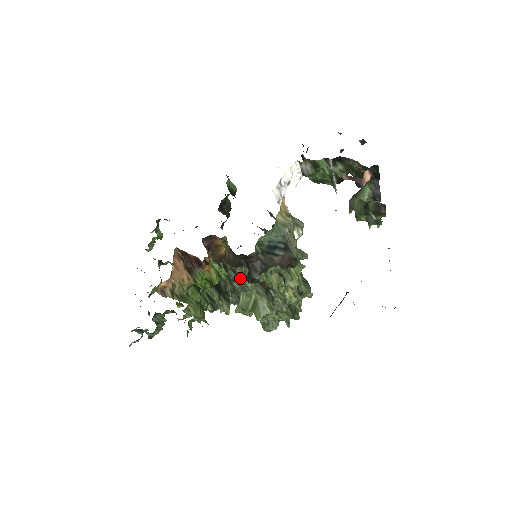
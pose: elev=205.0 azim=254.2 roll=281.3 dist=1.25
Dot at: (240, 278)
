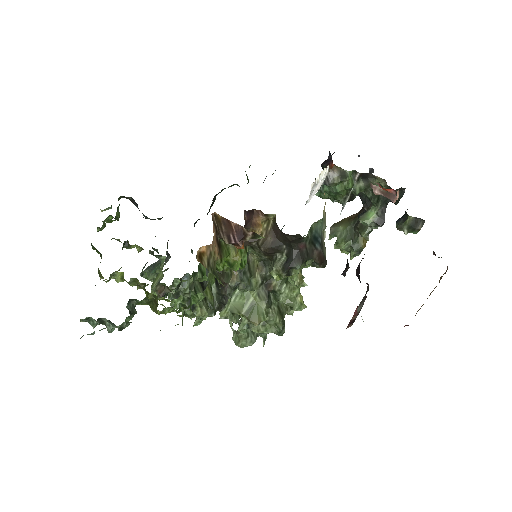
Dot at: (250, 272)
